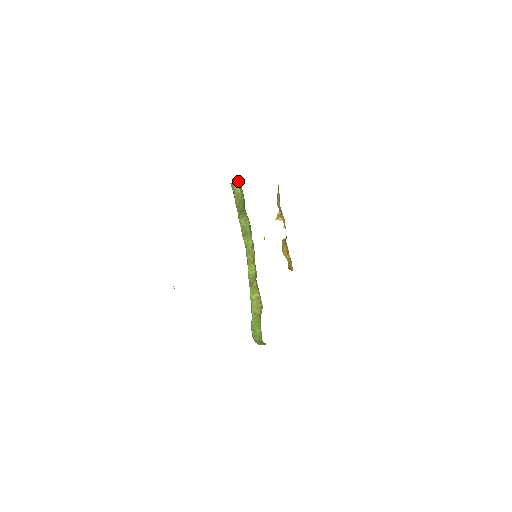
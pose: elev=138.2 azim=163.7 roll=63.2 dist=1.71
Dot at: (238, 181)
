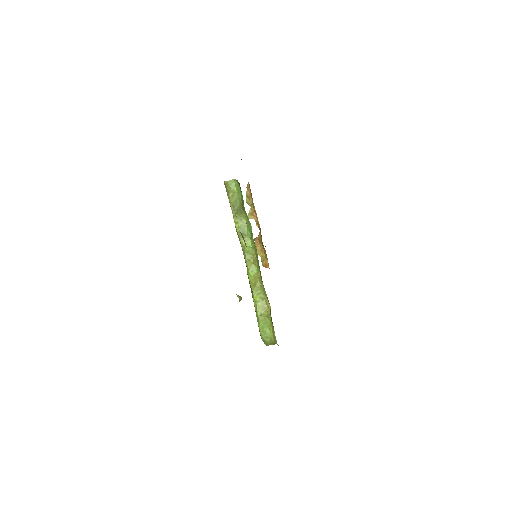
Dot at: (234, 179)
